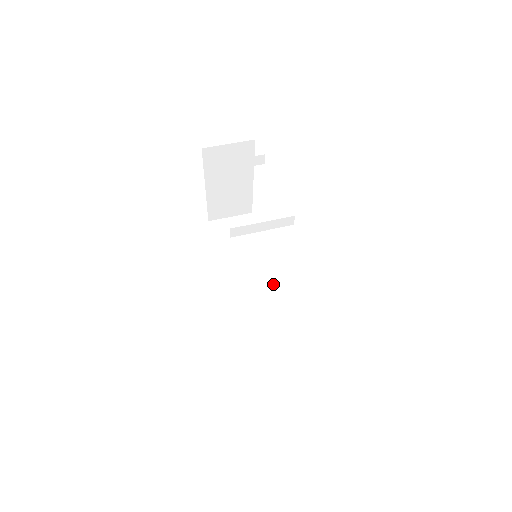
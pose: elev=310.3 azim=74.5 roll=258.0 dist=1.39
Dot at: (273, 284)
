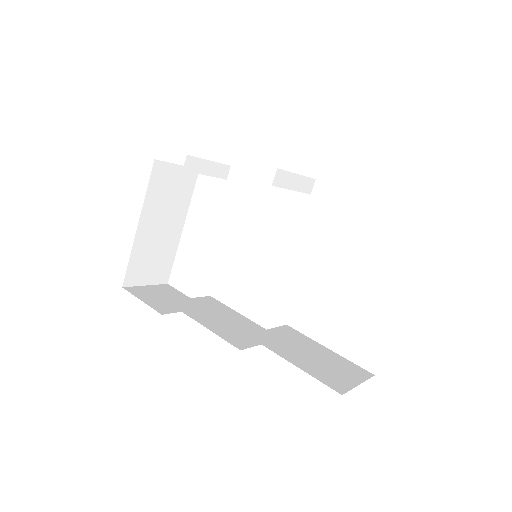
Dot at: (250, 323)
